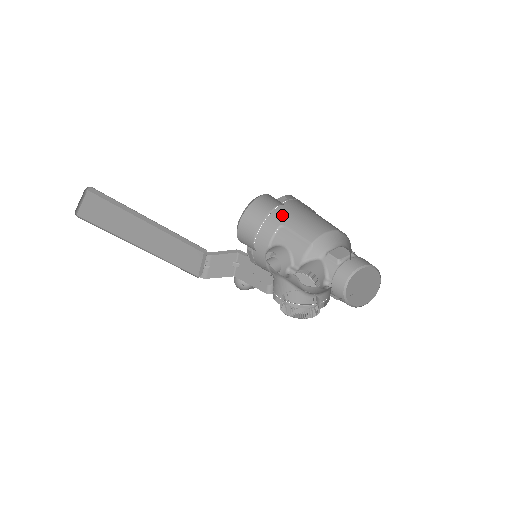
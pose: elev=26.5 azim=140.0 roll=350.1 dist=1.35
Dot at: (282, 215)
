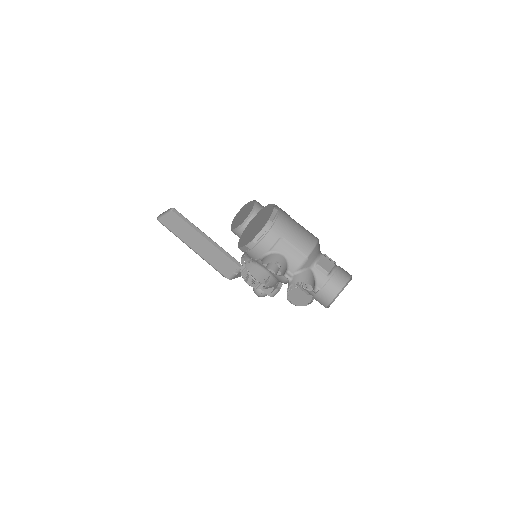
Dot at: (281, 228)
